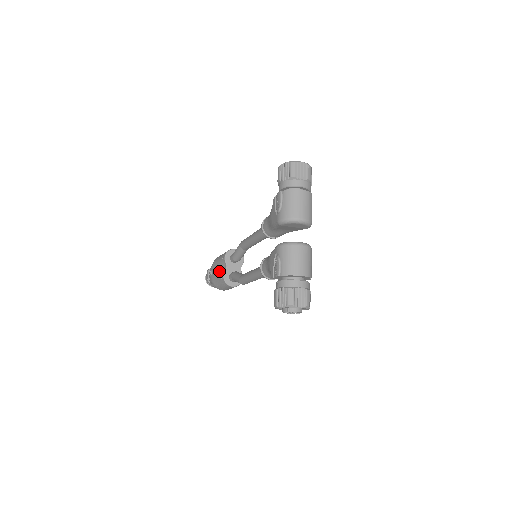
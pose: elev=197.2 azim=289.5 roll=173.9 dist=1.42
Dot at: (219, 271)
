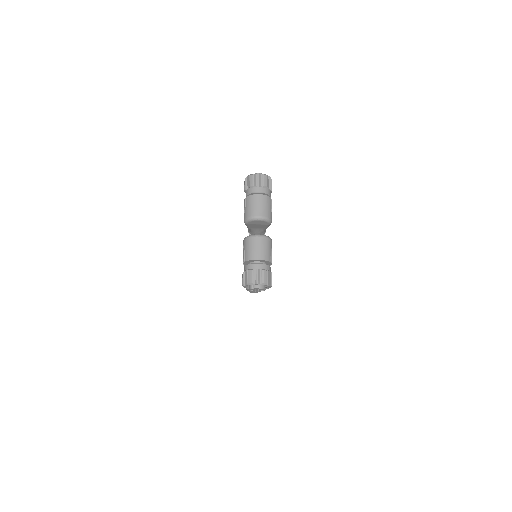
Dot at: occluded
